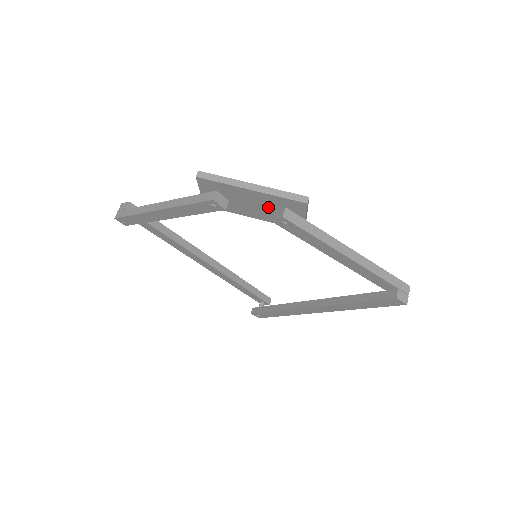
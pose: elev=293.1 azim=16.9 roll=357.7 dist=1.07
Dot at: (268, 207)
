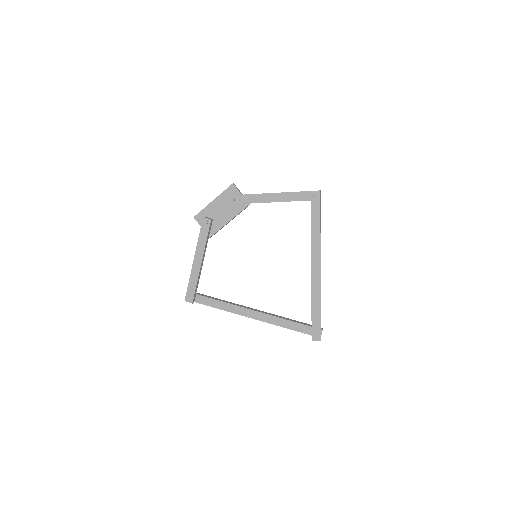
Dot at: (226, 205)
